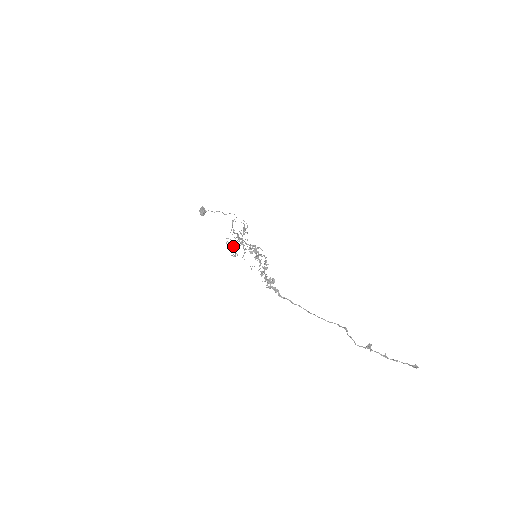
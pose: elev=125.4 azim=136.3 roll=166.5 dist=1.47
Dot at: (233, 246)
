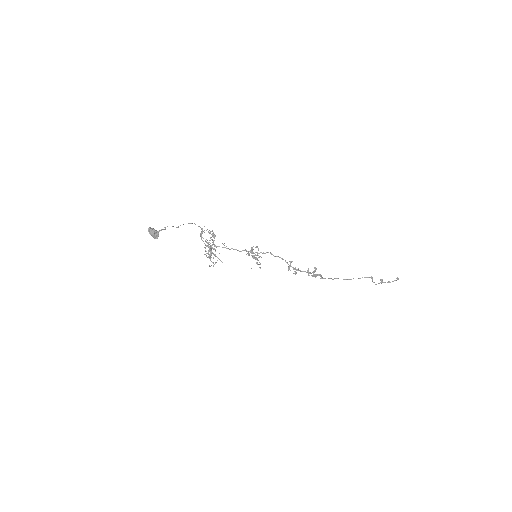
Dot at: (210, 257)
